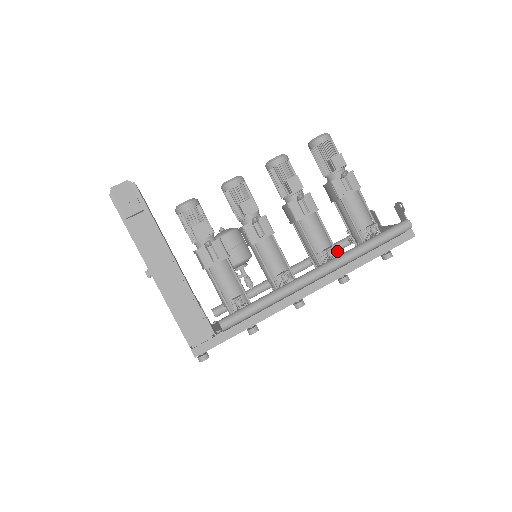
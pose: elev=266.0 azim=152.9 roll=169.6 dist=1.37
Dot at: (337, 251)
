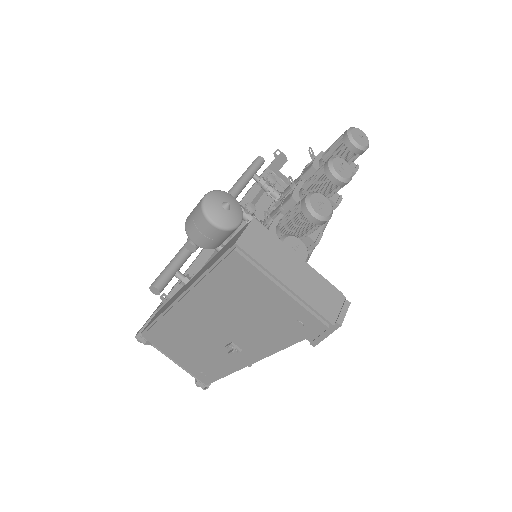
Dot at: occluded
